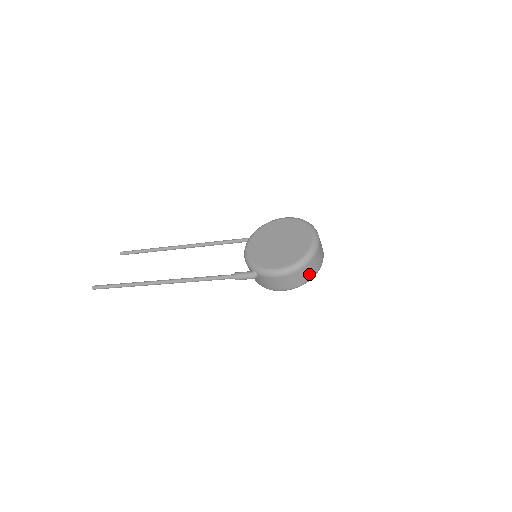
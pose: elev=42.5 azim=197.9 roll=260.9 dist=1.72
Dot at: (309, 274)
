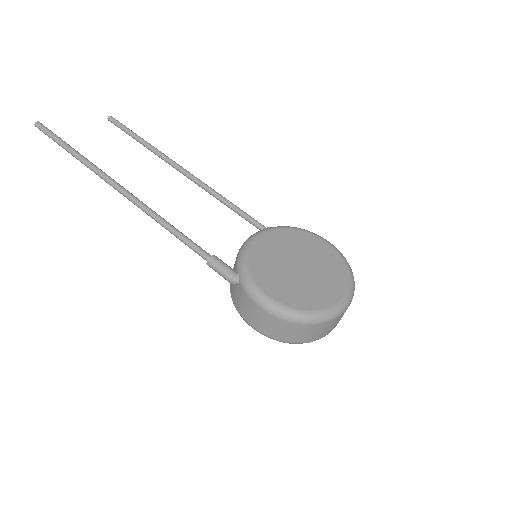
Dot at: (301, 336)
